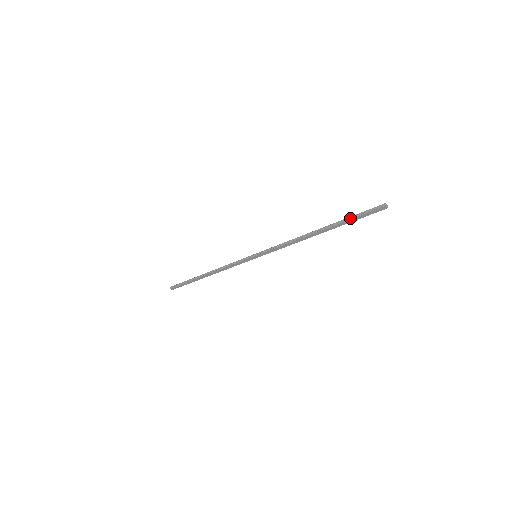
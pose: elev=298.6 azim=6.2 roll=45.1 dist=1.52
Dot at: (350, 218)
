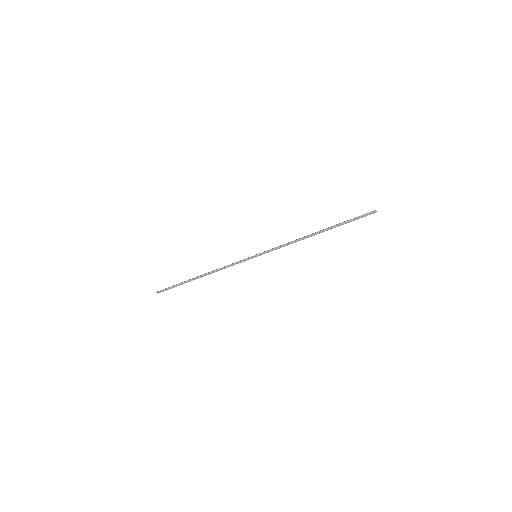
Dot at: (347, 222)
